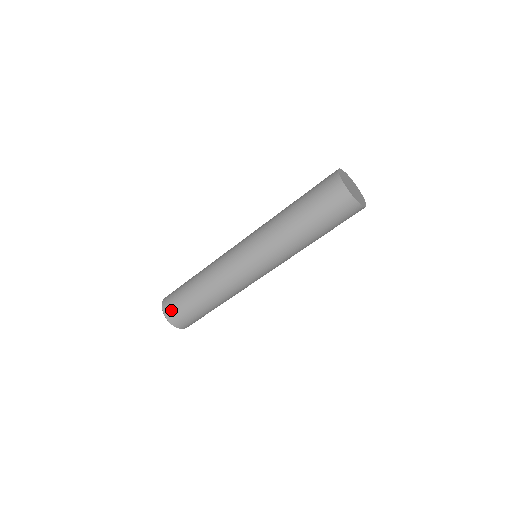
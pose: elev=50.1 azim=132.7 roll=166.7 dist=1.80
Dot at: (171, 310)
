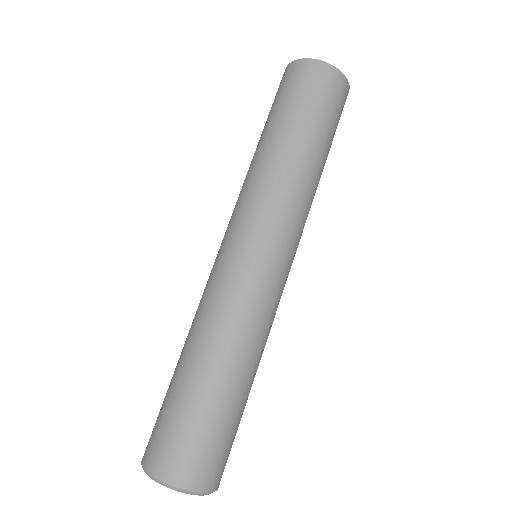
Dot at: (174, 458)
